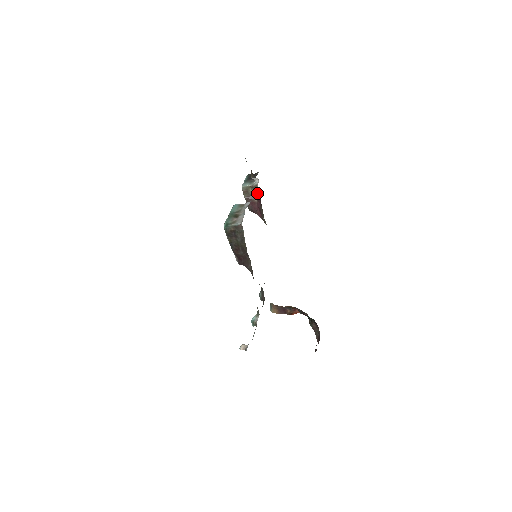
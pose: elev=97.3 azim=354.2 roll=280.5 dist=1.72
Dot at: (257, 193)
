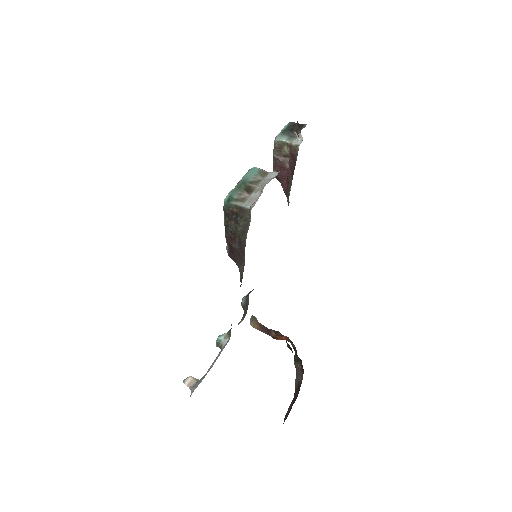
Dot at: (293, 157)
